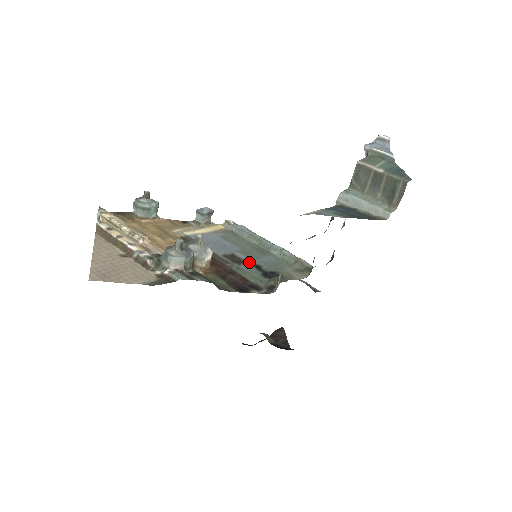
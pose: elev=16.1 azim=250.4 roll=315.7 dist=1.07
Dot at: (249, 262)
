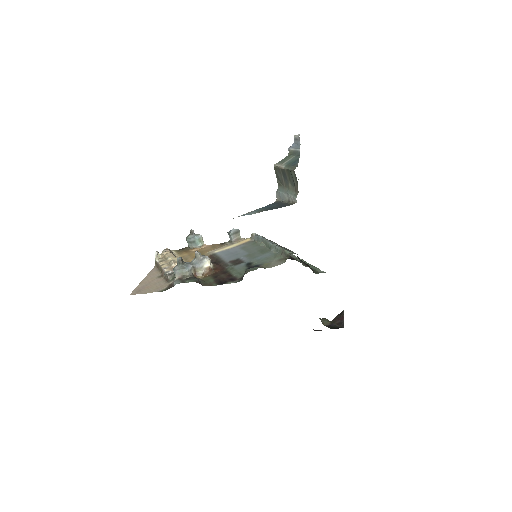
Dot at: (245, 262)
